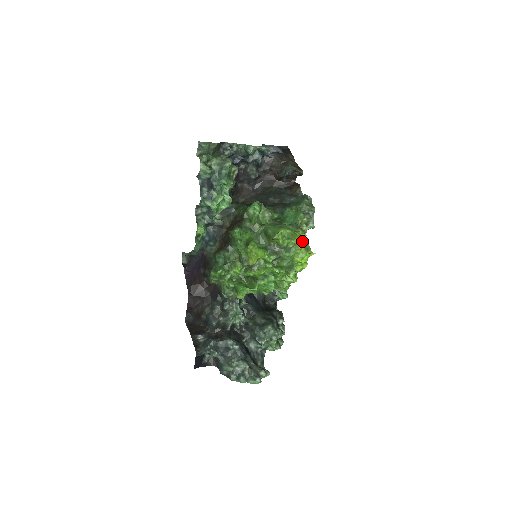
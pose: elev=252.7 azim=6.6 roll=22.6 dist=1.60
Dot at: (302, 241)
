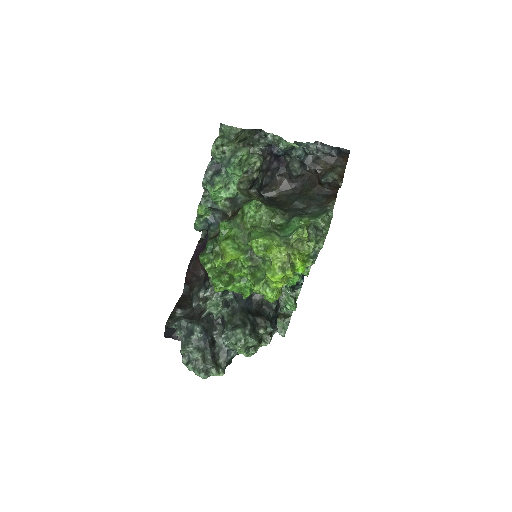
Dot at: (279, 258)
